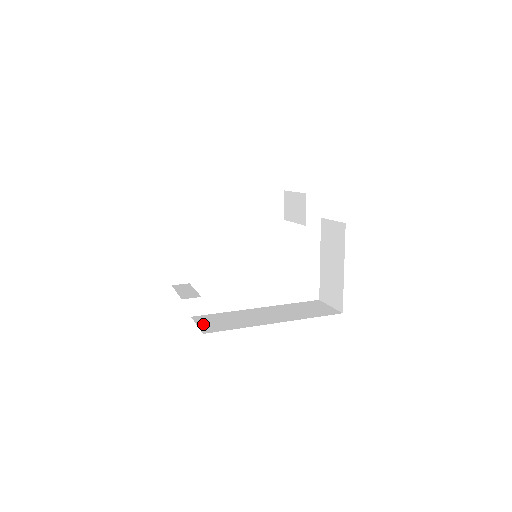
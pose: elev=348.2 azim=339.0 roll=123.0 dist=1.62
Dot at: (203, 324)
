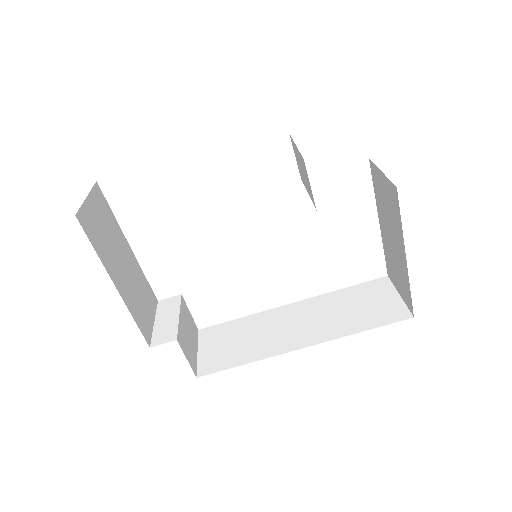
Dot at: (205, 351)
